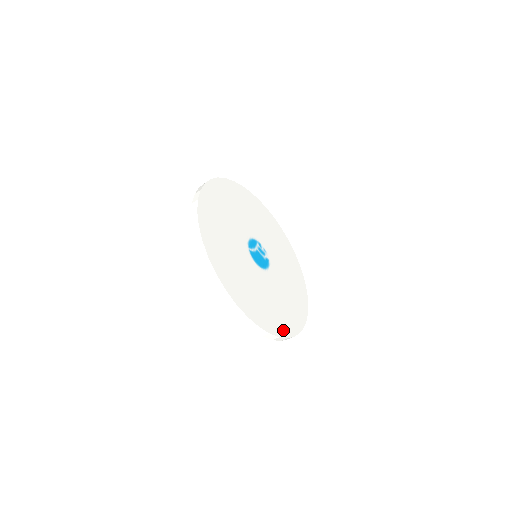
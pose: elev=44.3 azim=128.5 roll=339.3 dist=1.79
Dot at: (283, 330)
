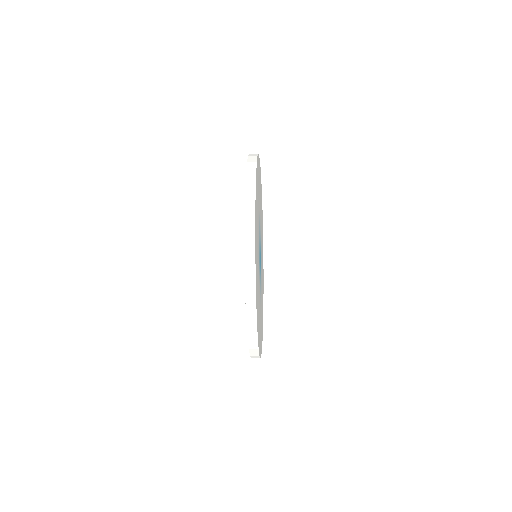
Dot at: (259, 345)
